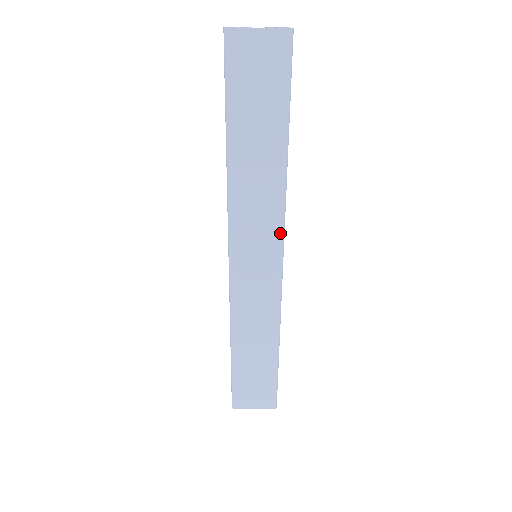
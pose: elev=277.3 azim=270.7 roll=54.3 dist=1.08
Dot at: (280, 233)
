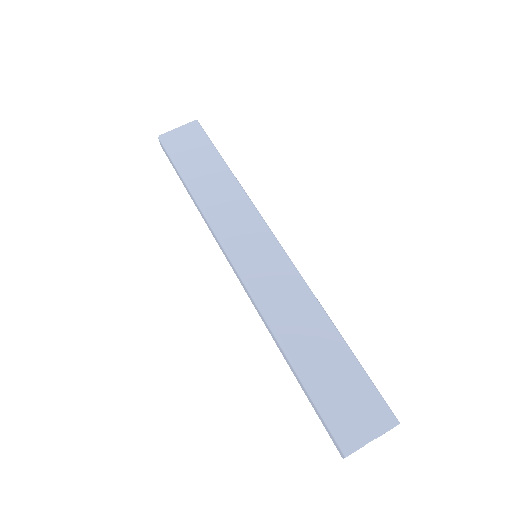
Dot at: (261, 220)
